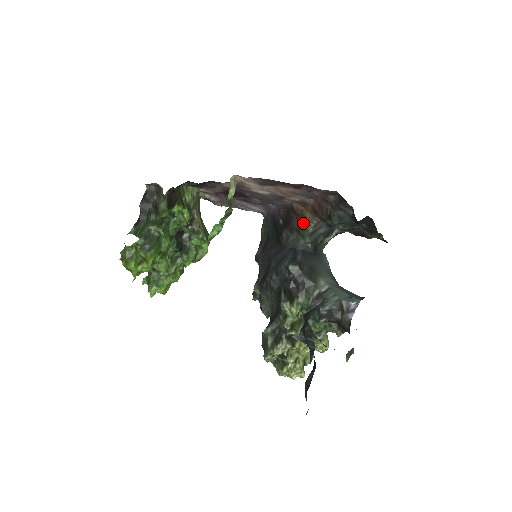
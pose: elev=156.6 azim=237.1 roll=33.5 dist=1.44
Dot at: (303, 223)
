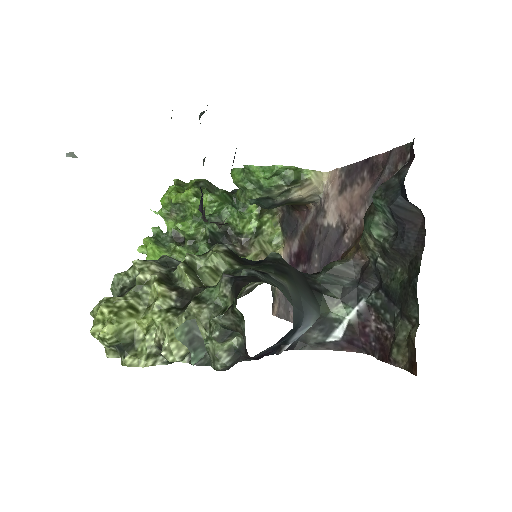
Dot at: (337, 260)
